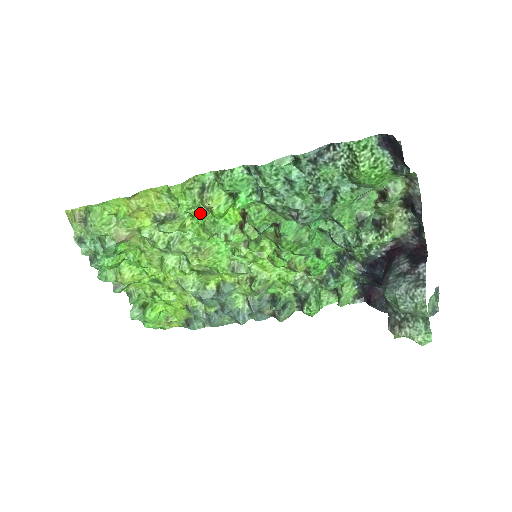
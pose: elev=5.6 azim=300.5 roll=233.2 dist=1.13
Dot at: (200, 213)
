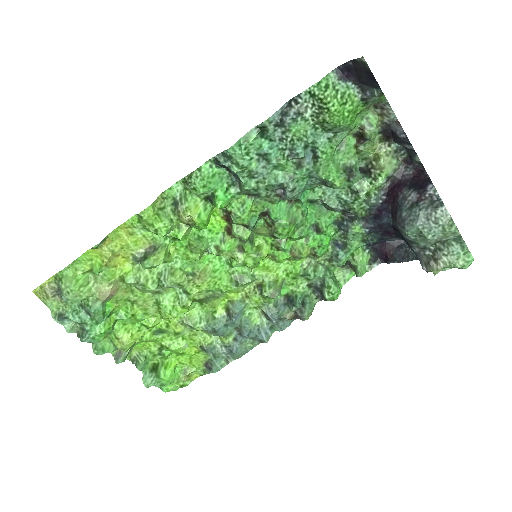
Dot at: (181, 231)
